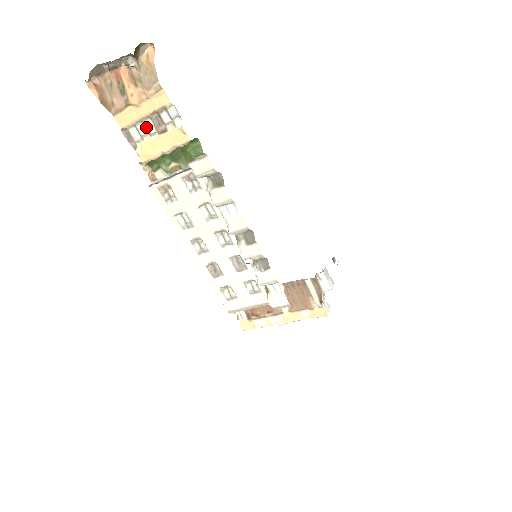
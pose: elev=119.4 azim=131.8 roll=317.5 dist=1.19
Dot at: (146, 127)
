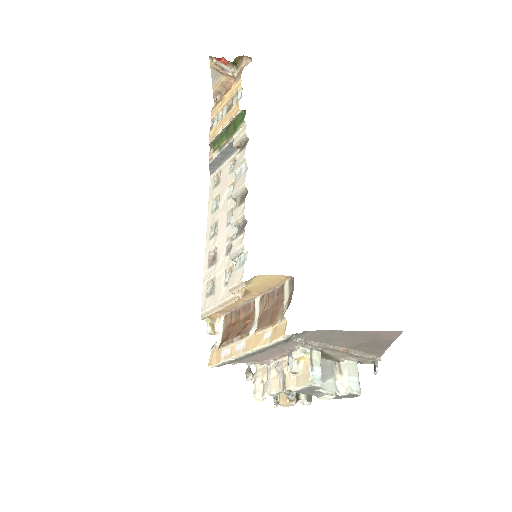
Dot at: (223, 113)
